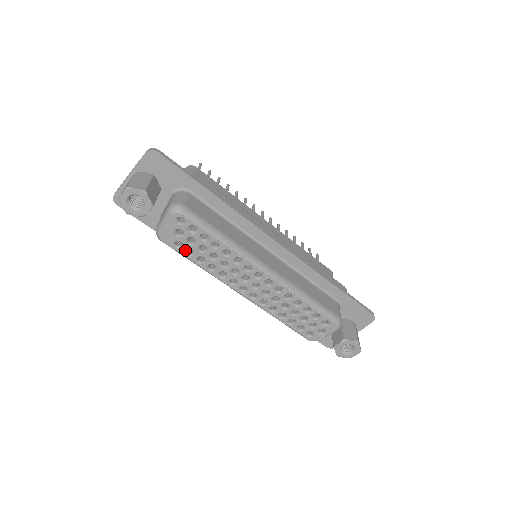
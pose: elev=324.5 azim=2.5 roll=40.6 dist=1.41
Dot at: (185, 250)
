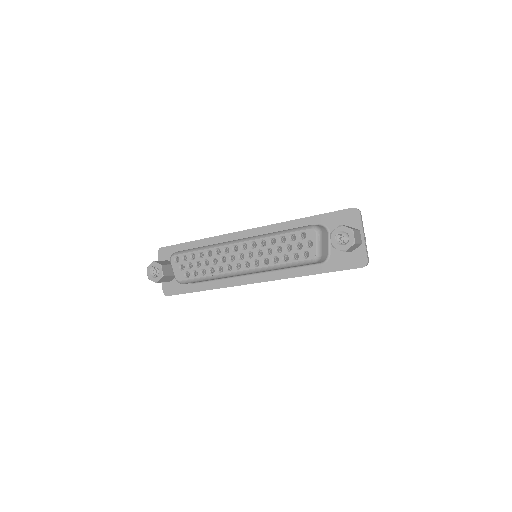
Dot at: (192, 274)
